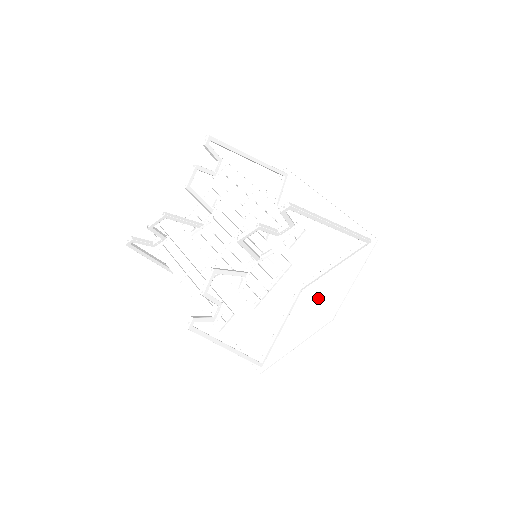
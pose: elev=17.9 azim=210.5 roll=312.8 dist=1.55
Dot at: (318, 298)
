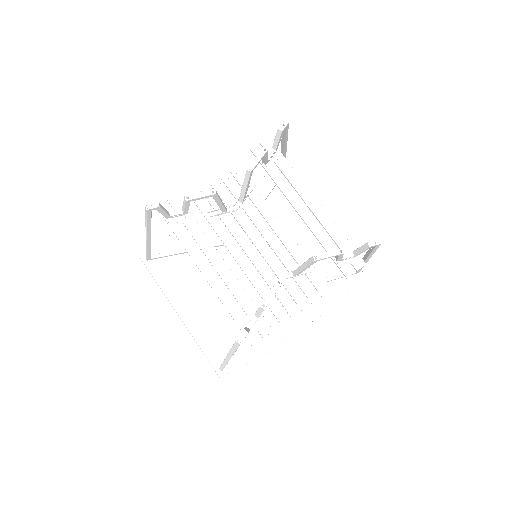
Dot at: occluded
